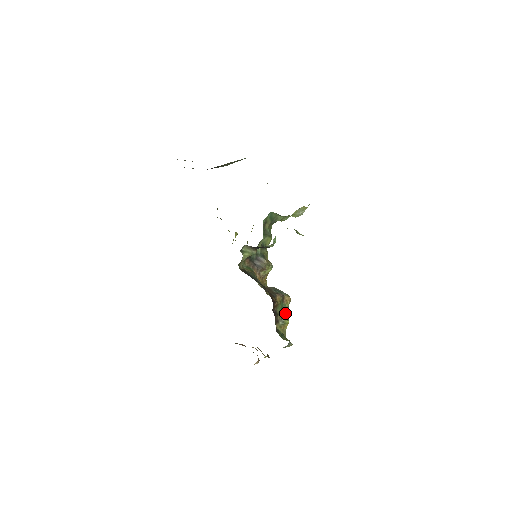
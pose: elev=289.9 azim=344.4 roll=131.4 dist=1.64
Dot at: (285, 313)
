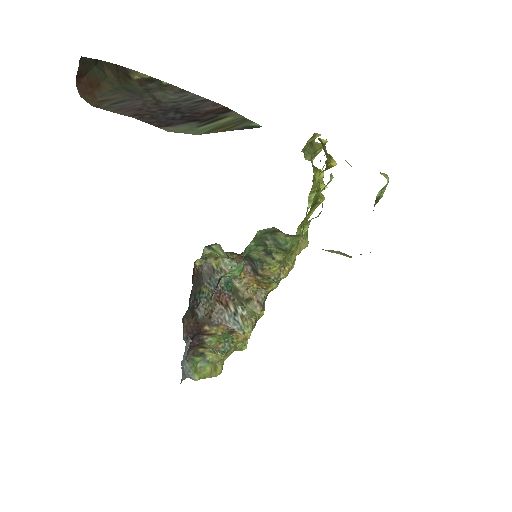
Dot at: (225, 346)
